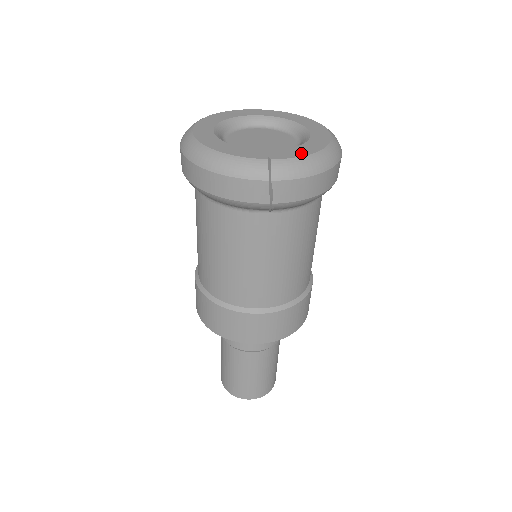
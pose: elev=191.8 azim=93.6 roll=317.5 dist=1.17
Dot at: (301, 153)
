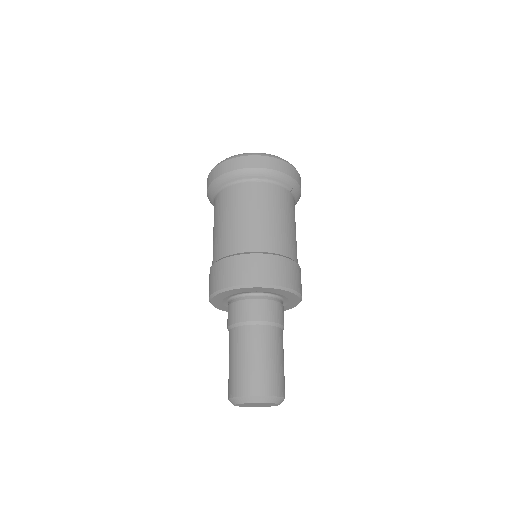
Dot at: occluded
